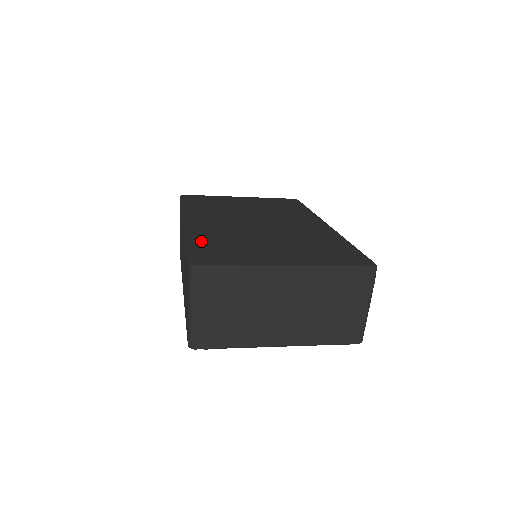
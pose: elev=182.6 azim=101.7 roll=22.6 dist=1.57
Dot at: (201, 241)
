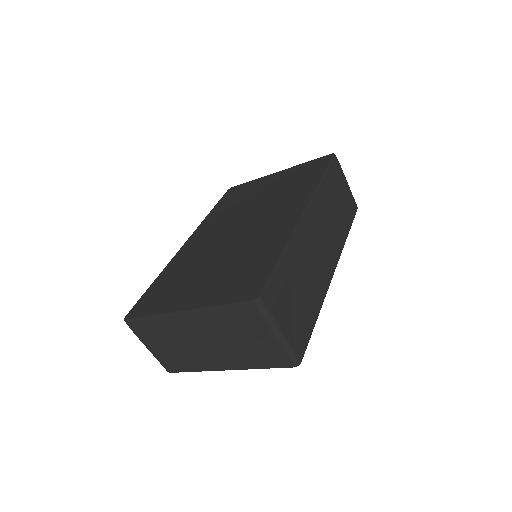
Dot at: (162, 278)
